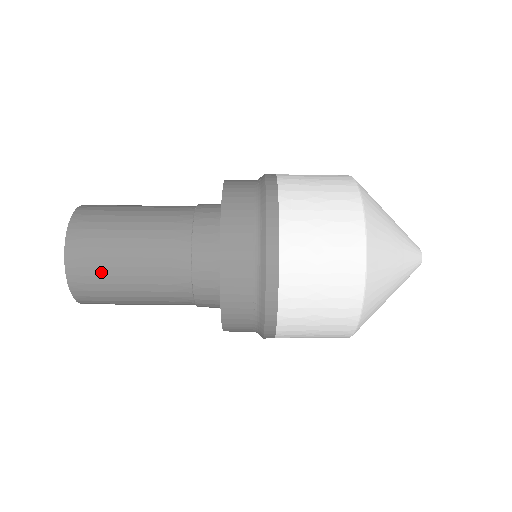
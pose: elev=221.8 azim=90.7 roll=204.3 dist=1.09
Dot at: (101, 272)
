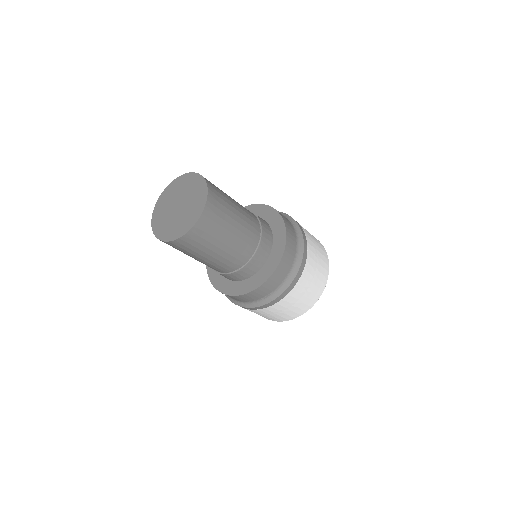
Dot at: (209, 239)
